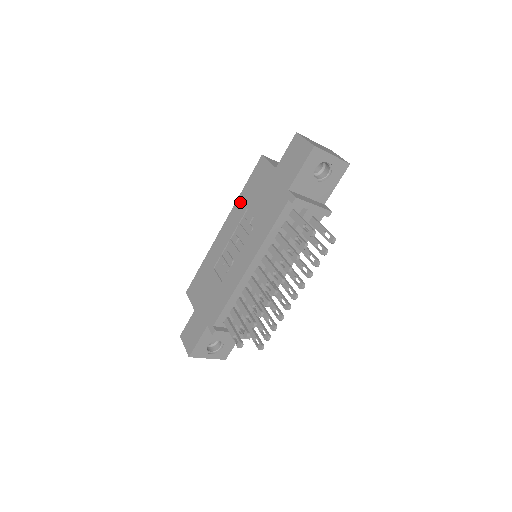
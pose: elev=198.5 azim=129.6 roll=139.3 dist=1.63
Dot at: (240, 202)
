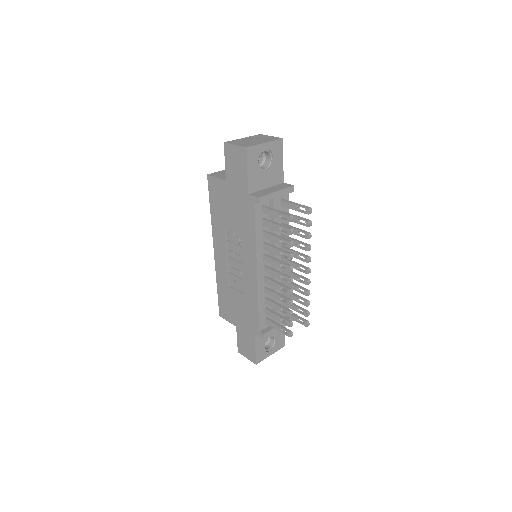
Dot at: (215, 222)
